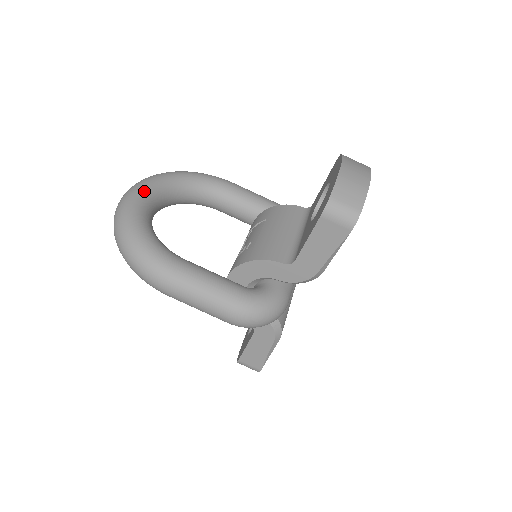
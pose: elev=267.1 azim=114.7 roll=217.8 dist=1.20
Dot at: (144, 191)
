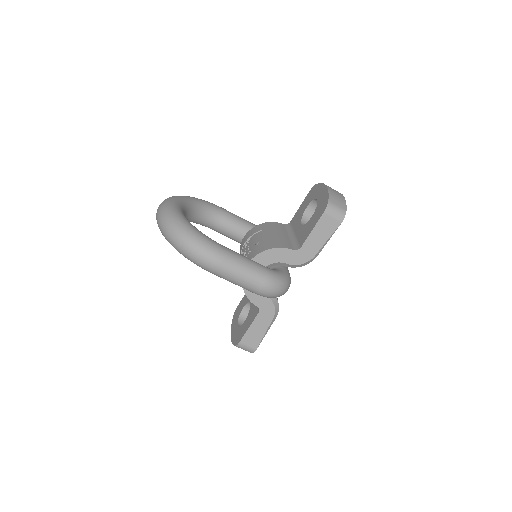
Dot at: (177, 203)
